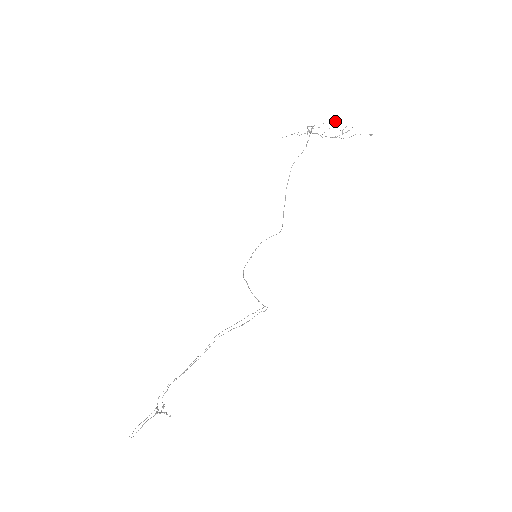
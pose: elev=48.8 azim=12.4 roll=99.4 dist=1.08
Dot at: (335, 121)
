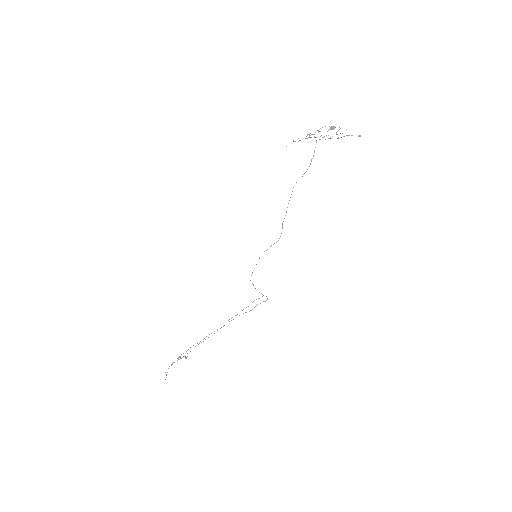
Dot at: occluded
